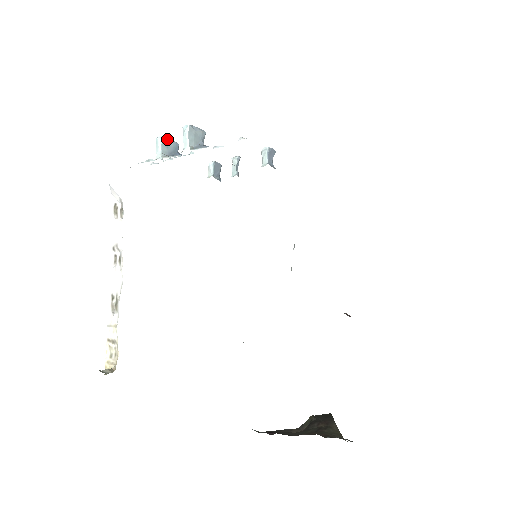
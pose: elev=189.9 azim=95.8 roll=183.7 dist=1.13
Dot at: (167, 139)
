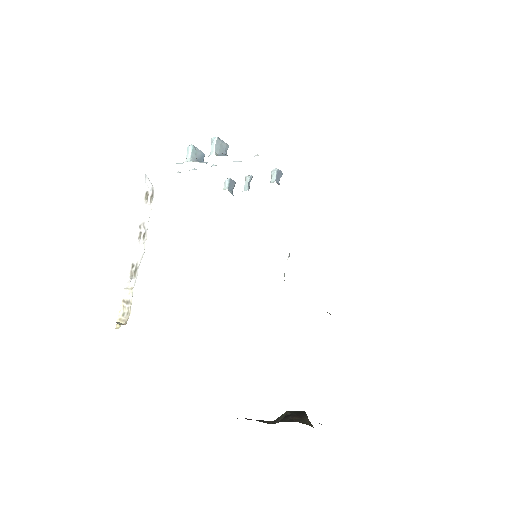
Dot at: (196, 148)
